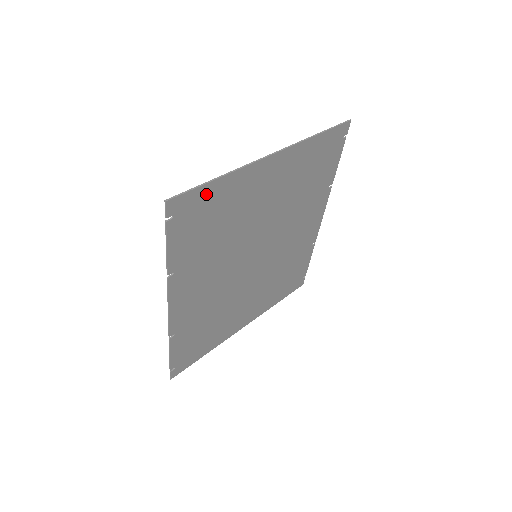
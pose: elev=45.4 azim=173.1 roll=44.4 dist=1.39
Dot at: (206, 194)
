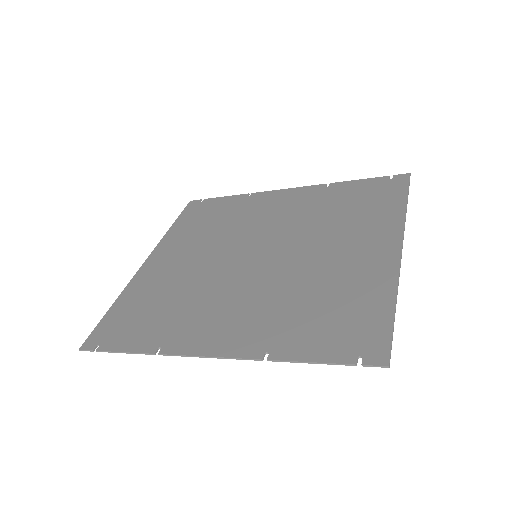
Dot at: (378, 319)
